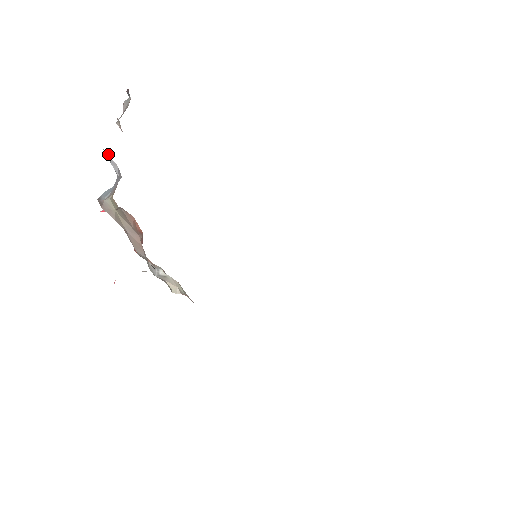
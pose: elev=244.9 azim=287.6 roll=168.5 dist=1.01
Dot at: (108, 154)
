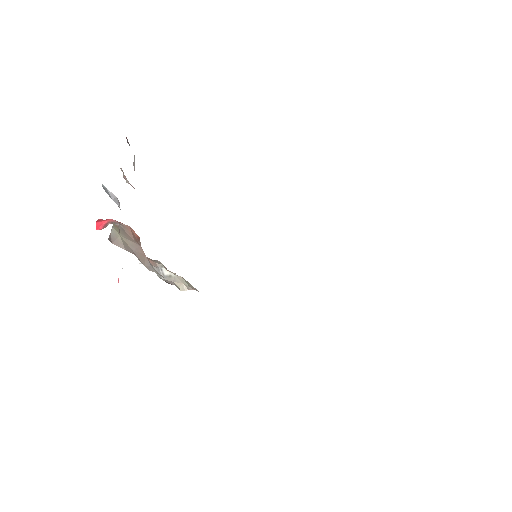
Dot at: (104, 187)
